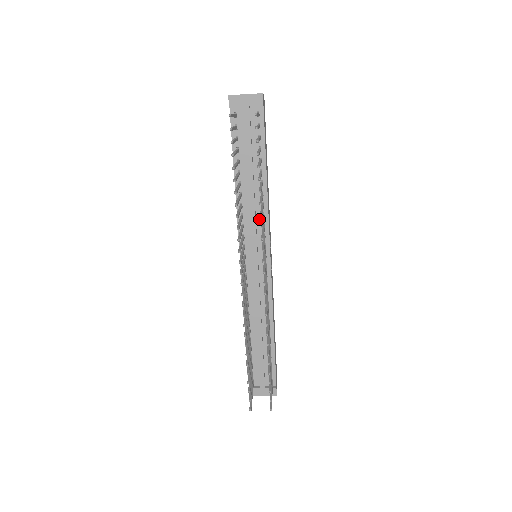
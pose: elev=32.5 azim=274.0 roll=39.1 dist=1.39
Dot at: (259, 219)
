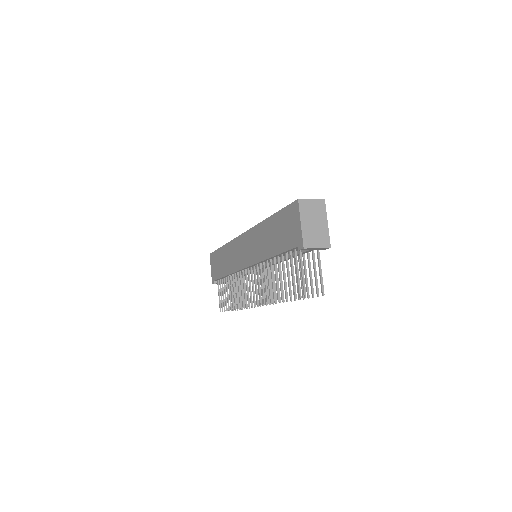
Dot at: occluded
